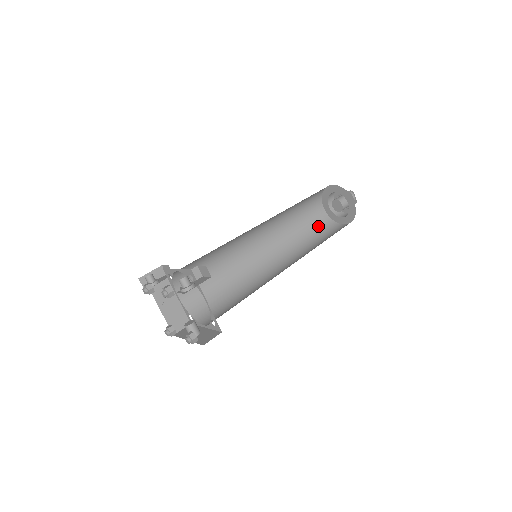
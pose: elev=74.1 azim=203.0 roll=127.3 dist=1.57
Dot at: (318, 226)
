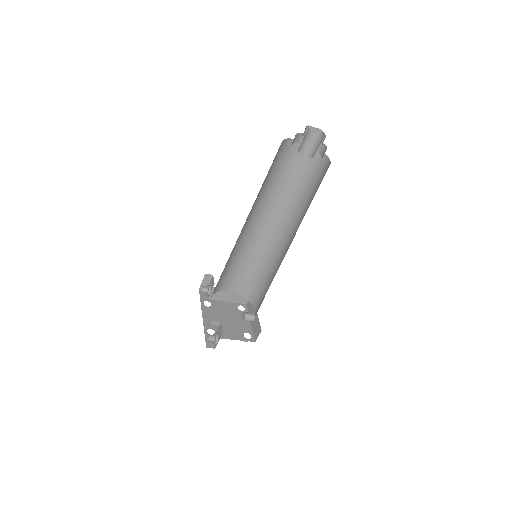
Dot at: (304, 166)
